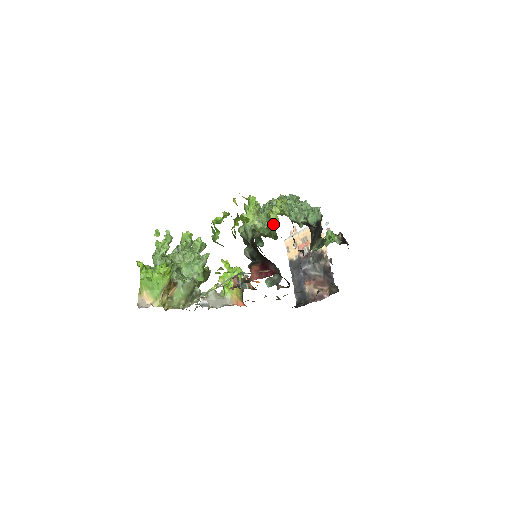
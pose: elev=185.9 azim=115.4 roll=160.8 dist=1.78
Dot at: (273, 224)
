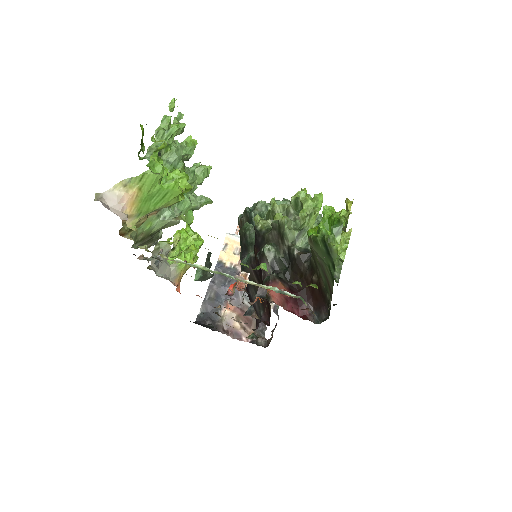
Dot at: (341, 260)
